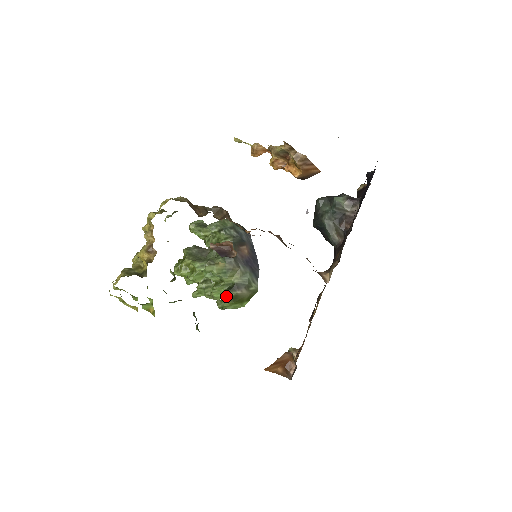
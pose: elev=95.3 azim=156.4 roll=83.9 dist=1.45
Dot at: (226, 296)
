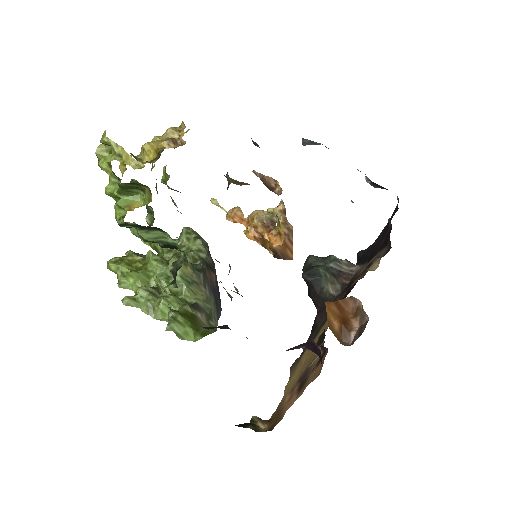
Dot at: (184, 308)
